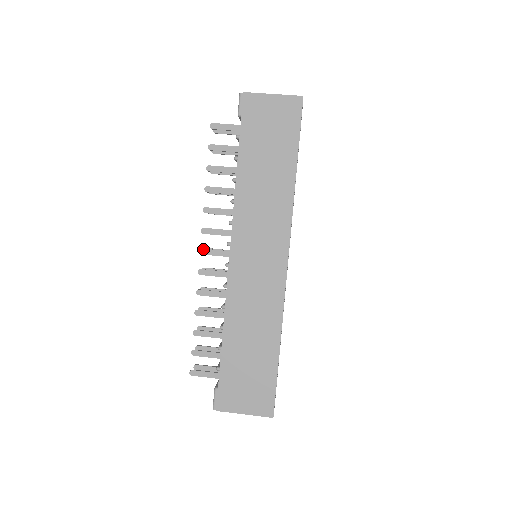
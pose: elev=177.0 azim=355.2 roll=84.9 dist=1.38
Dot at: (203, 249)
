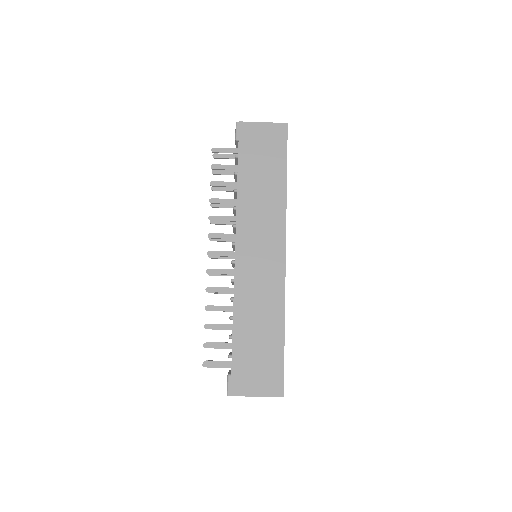
Dot at: (210, 251)
